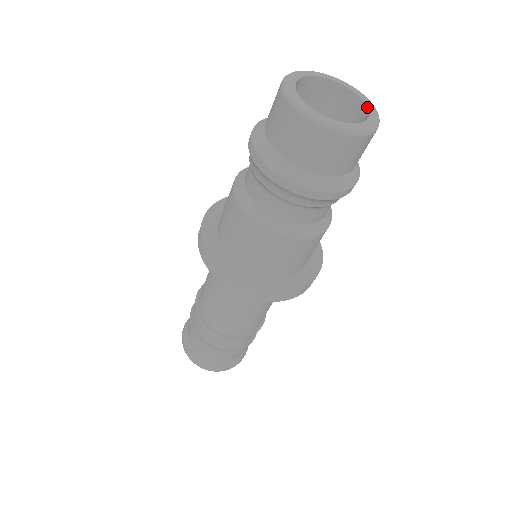
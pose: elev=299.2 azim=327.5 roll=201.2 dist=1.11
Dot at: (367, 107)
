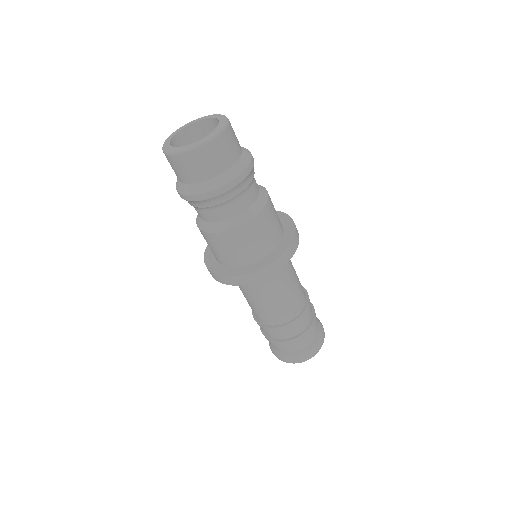
Dot at: (212, 132)
